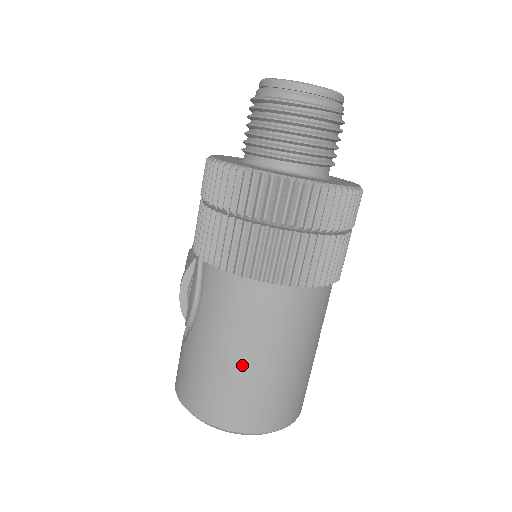
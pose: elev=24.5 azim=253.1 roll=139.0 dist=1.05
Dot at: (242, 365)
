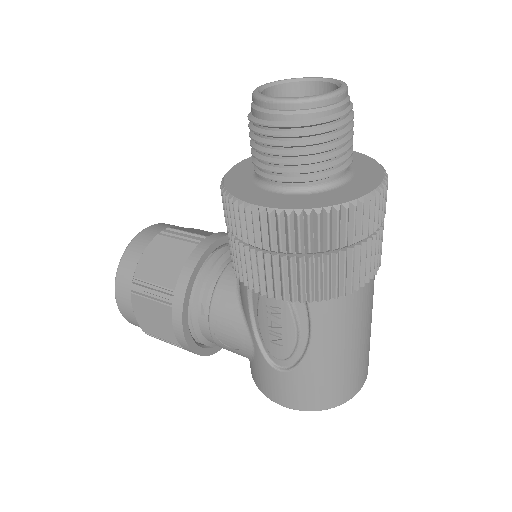
Dot at: (360, 347)
